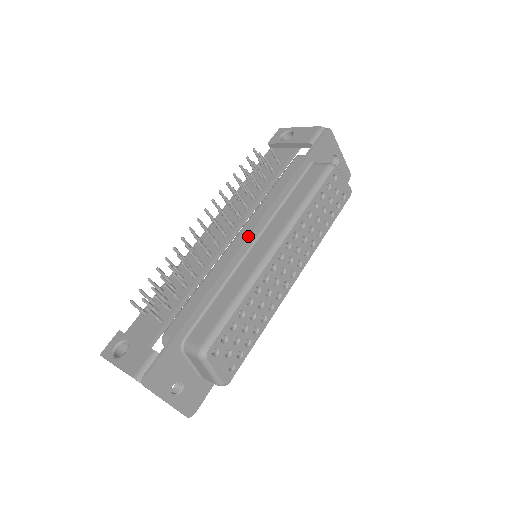
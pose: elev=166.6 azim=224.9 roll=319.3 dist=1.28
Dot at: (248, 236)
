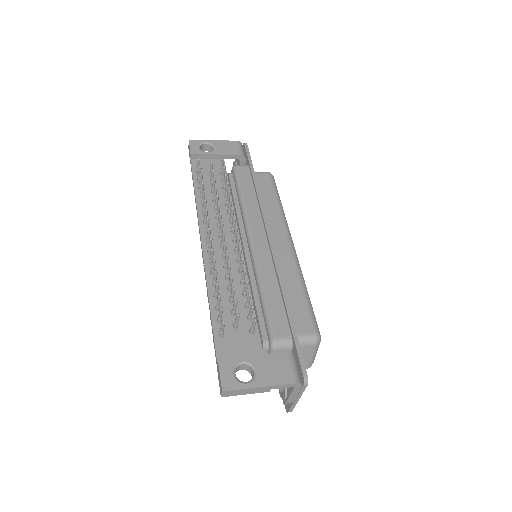
Dot at: occluded
